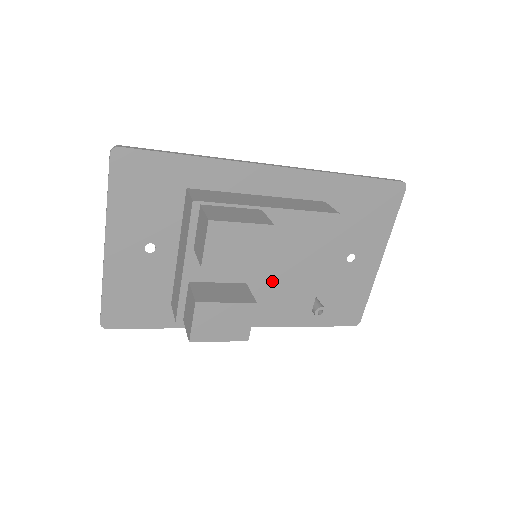
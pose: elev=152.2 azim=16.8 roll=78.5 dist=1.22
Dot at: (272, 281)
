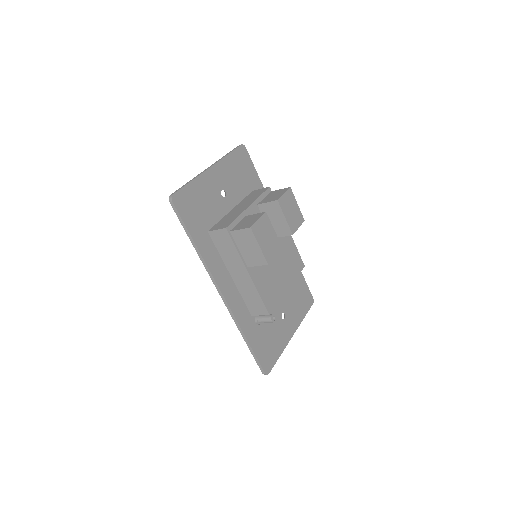
Dot at: (270, 265)
